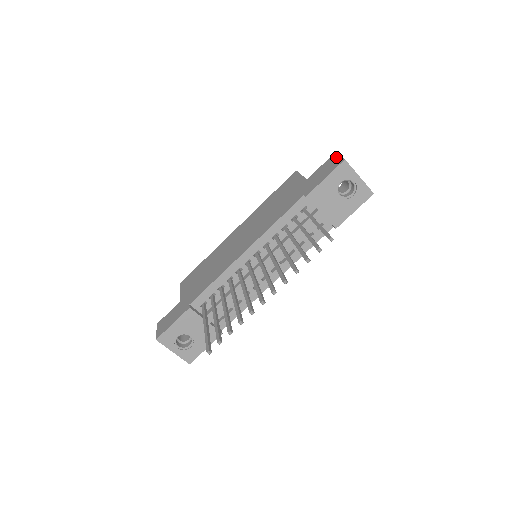
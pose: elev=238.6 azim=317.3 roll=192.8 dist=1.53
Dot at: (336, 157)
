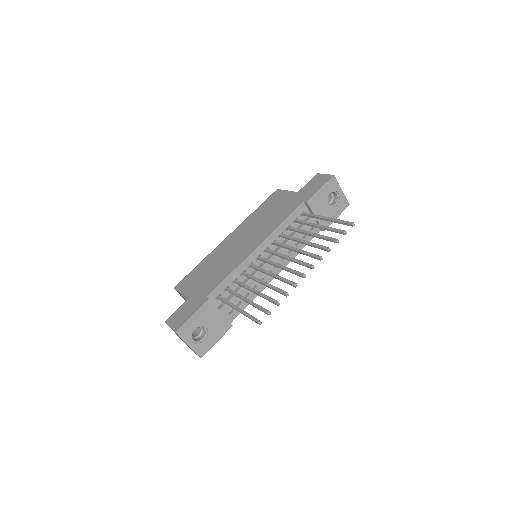
Dot at: (322, 175)
